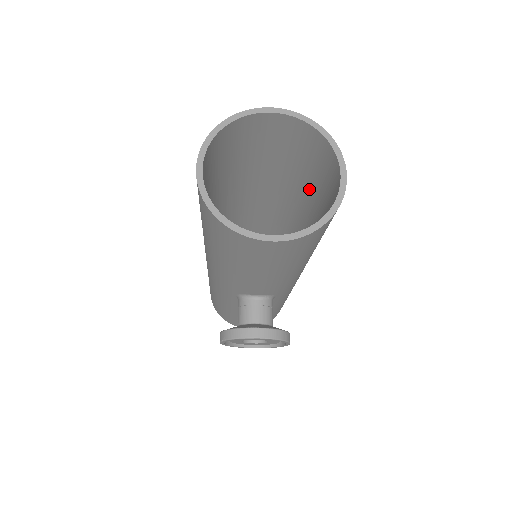
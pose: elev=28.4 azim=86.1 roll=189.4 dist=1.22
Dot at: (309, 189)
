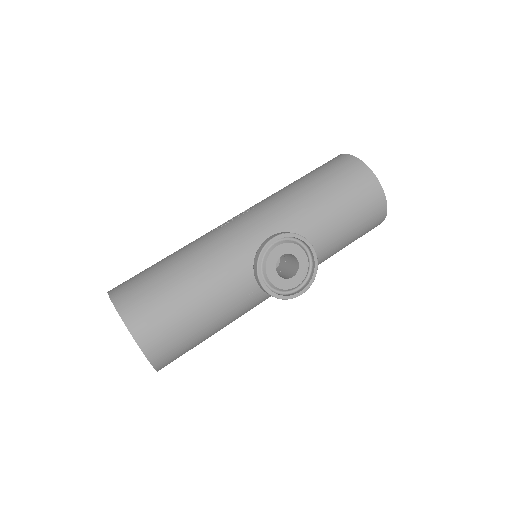
Dot at: occluded
